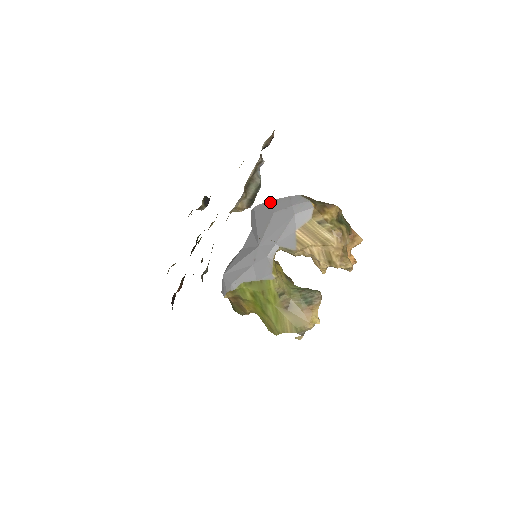
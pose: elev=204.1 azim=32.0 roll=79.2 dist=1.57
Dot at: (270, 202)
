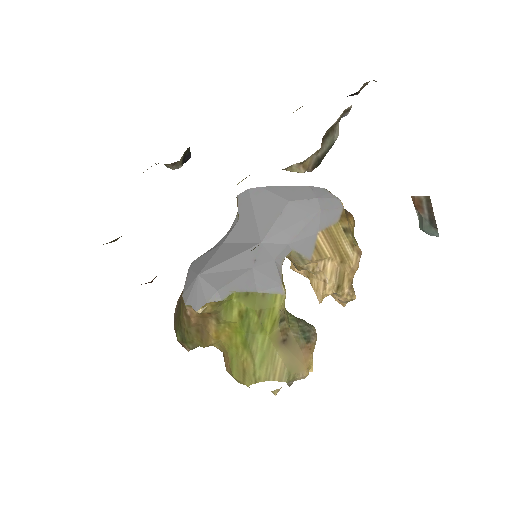
Dot at: (279, 187)
